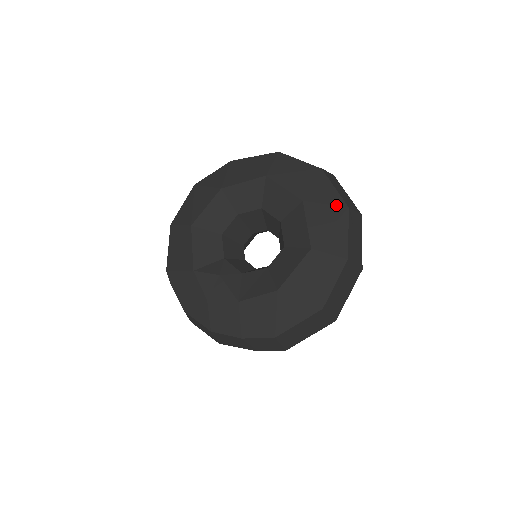
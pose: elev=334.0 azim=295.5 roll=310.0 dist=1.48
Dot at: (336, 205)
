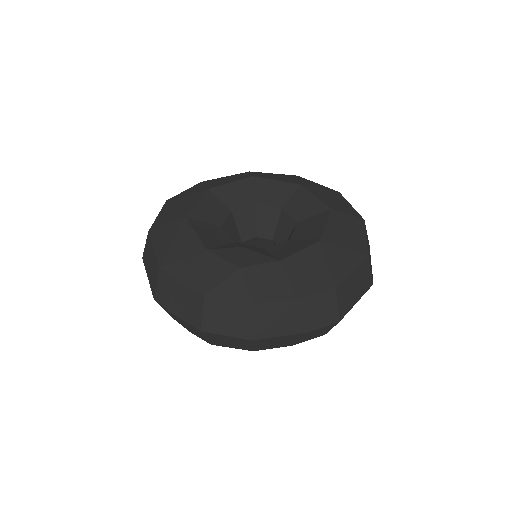
Dot at: (328, 190)
